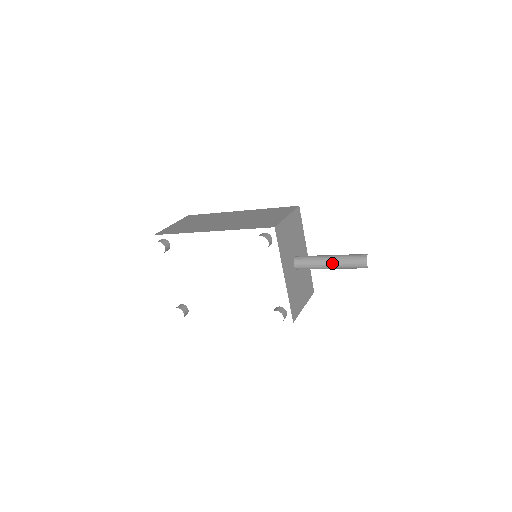
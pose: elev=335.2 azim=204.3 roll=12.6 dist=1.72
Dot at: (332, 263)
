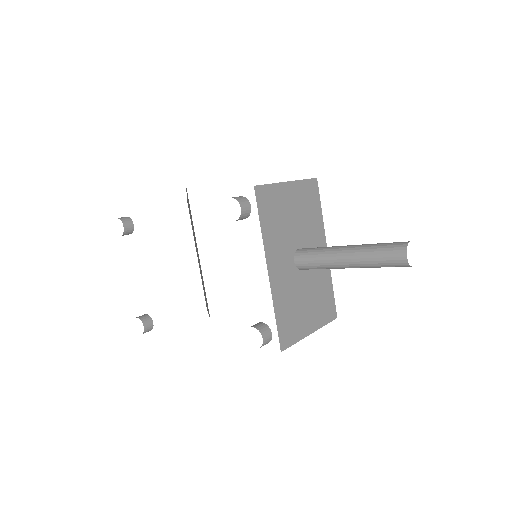
Dot at: (350, 256)
